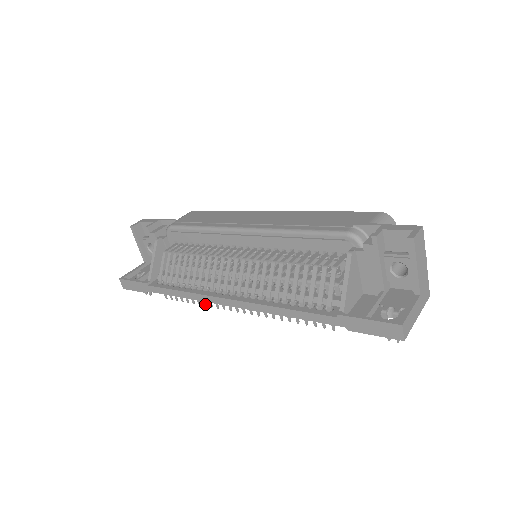
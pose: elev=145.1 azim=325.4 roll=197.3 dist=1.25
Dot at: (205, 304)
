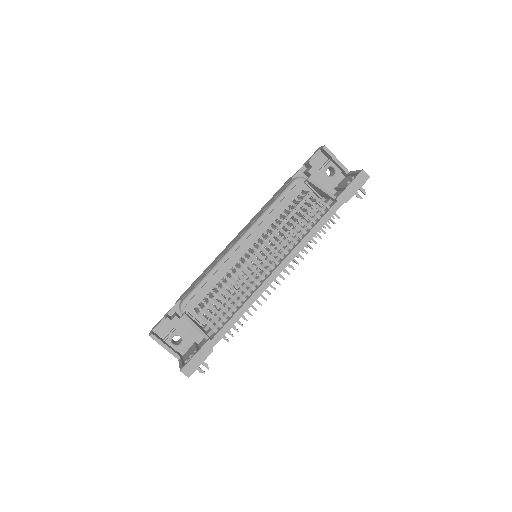
Dot at: (260, 304)
